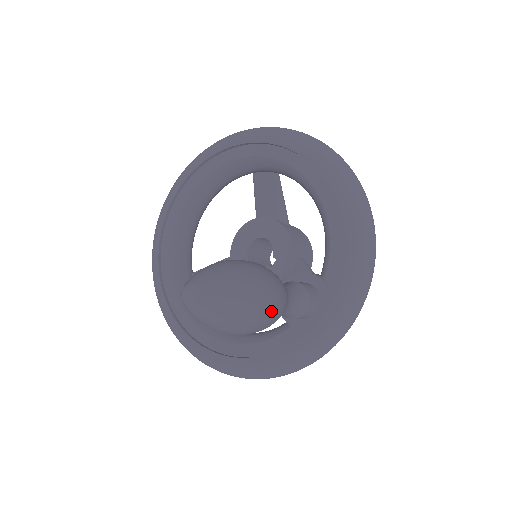
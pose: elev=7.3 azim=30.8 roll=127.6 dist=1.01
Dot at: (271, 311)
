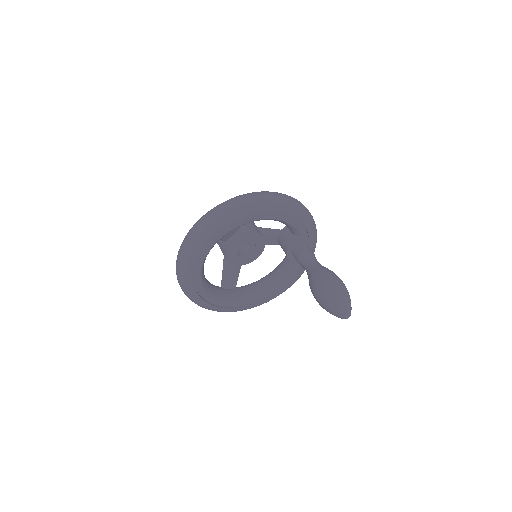
Dot at: occluded
